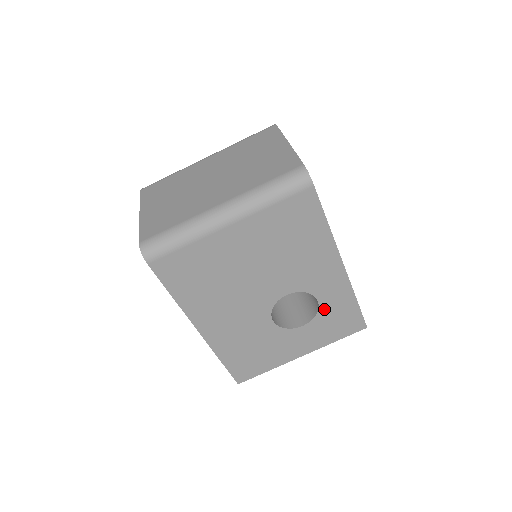
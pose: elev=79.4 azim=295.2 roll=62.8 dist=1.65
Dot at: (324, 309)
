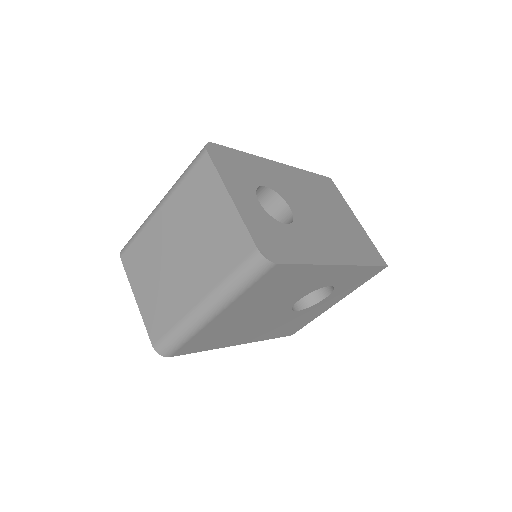
Dot at: (339, 284)
